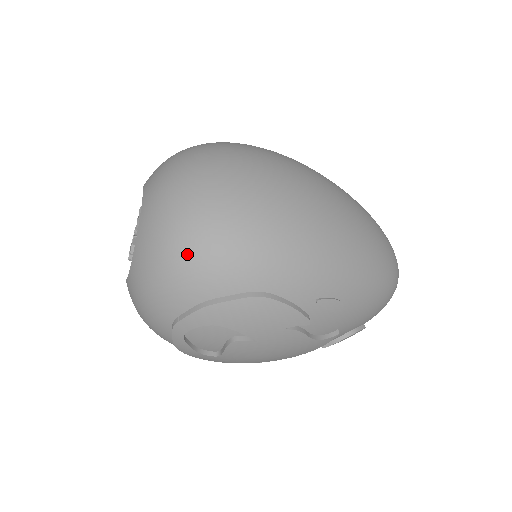
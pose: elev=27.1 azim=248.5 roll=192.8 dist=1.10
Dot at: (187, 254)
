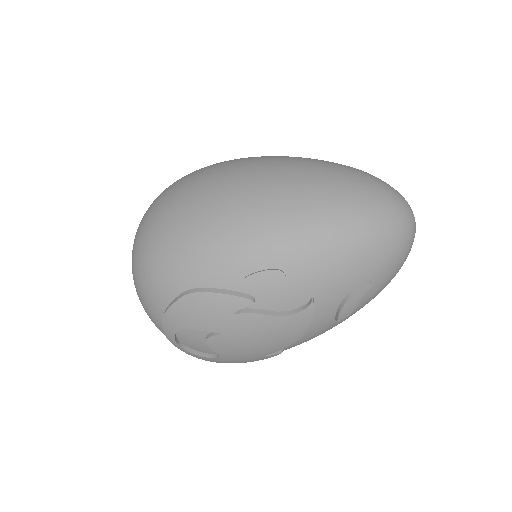
Dot at: (139, 281)
